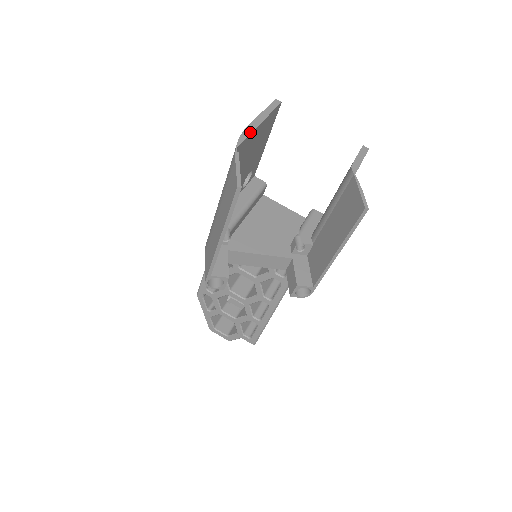
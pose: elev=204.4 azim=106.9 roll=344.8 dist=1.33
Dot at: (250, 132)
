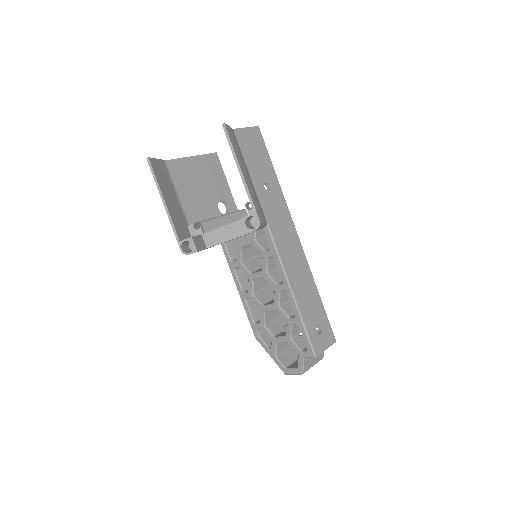
Dot at: (180, 158)
